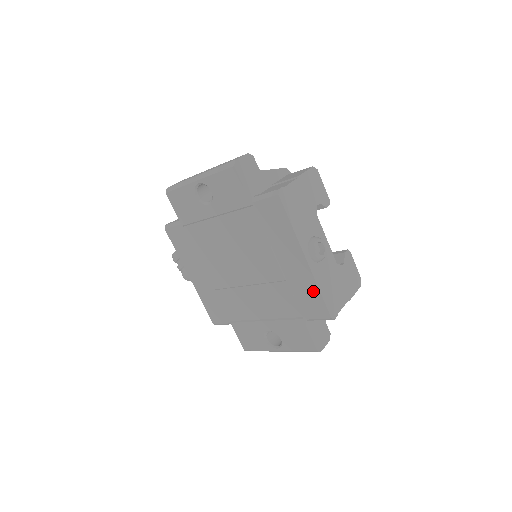
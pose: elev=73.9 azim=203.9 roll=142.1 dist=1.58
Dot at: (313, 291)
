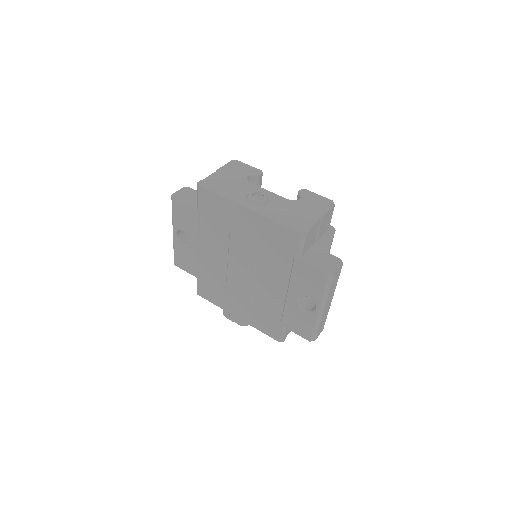
Dot at: (274, 227)
